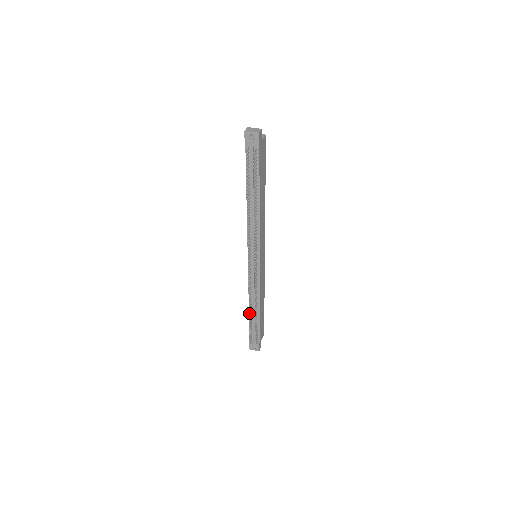
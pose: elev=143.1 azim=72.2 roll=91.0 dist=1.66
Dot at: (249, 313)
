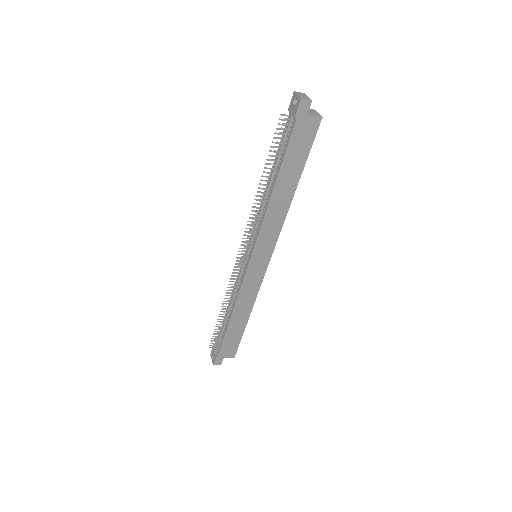
Dot at: (220, 311)
